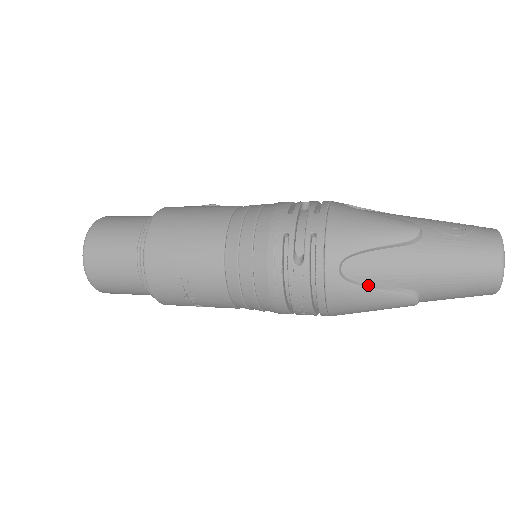
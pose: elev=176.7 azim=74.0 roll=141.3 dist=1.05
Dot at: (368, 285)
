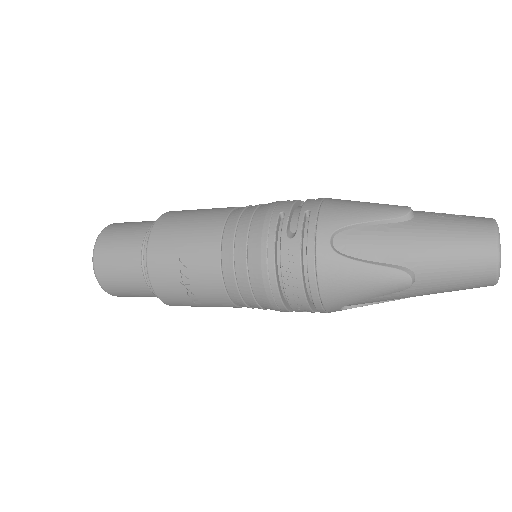
Dot at: (360, 259)
